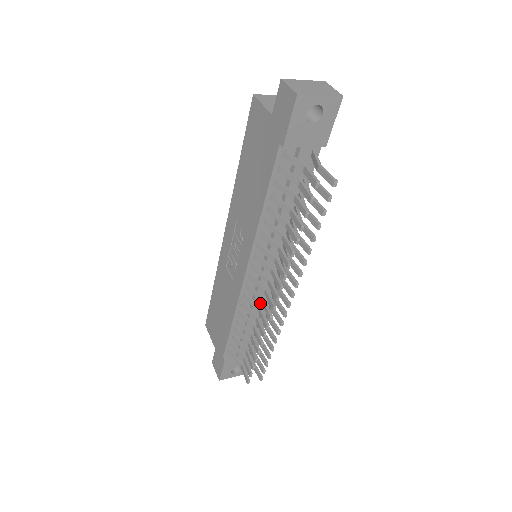
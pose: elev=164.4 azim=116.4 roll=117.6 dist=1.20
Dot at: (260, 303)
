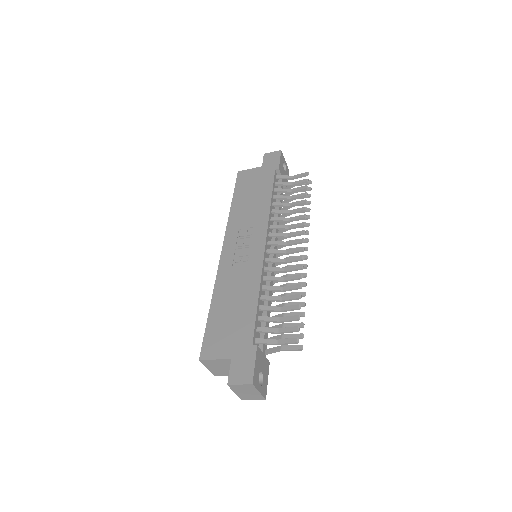
Dot at: occluded
